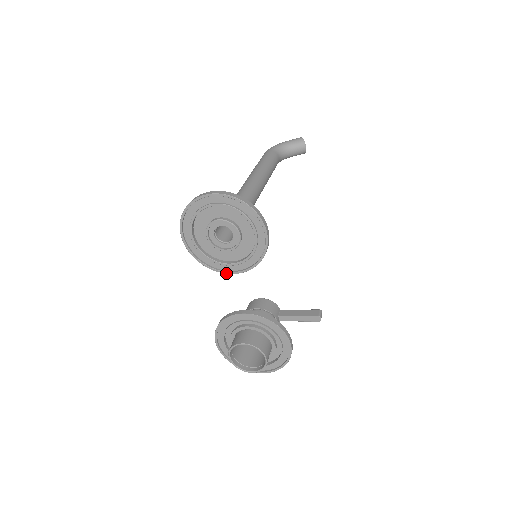
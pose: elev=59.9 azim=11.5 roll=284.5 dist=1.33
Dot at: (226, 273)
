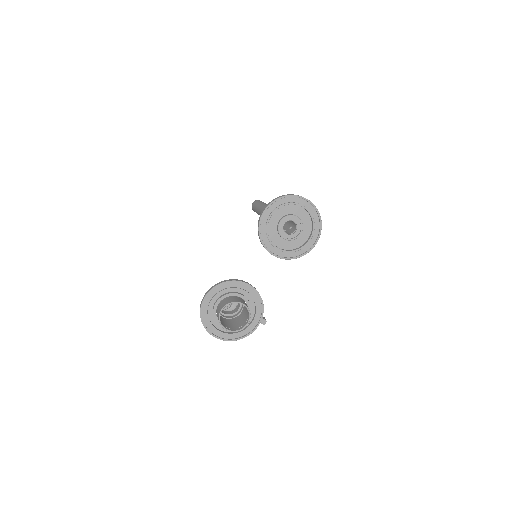
Dot at: (268, 251)
